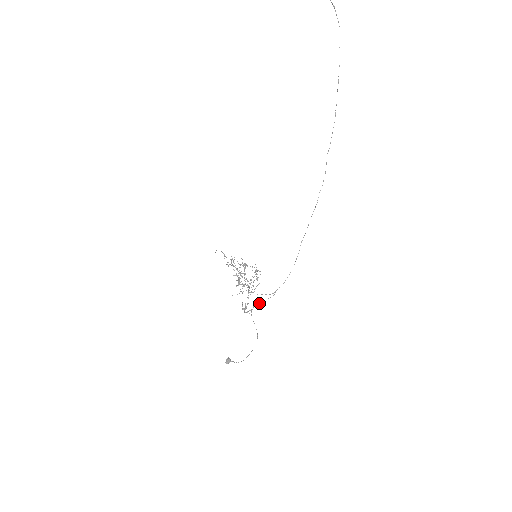
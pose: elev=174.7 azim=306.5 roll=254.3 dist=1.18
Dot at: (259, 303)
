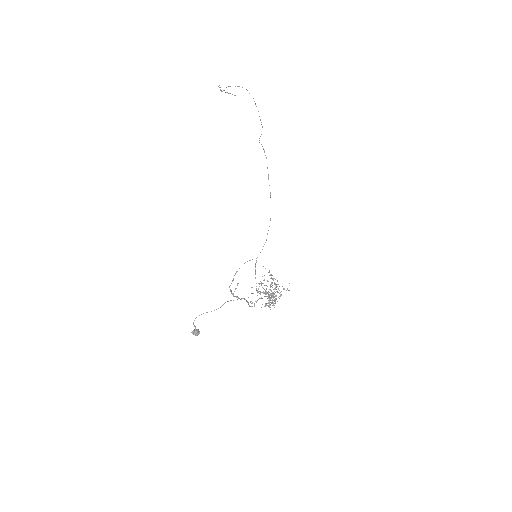
Dot at: (235, 274)
